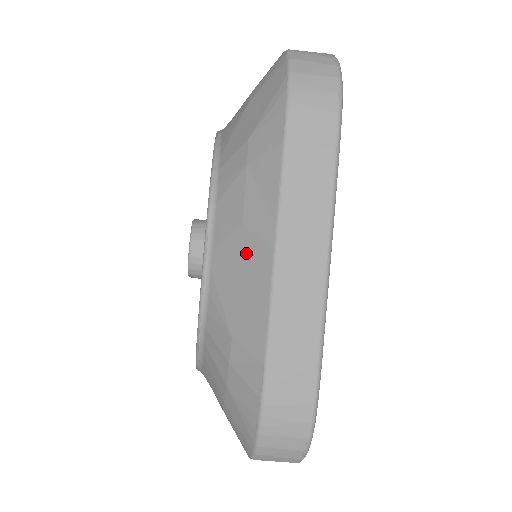
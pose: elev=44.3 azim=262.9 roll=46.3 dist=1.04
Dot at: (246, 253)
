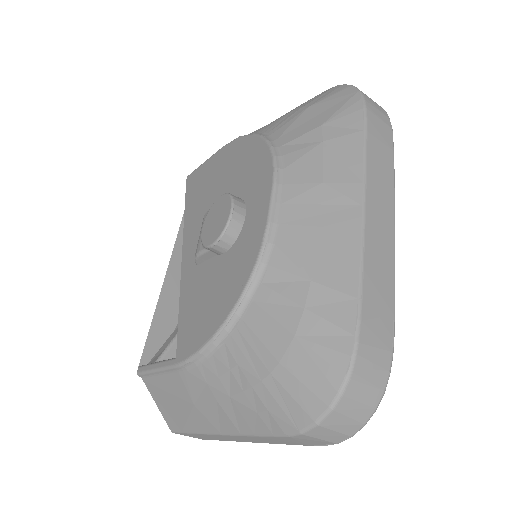
Dot at: (328, 206)
